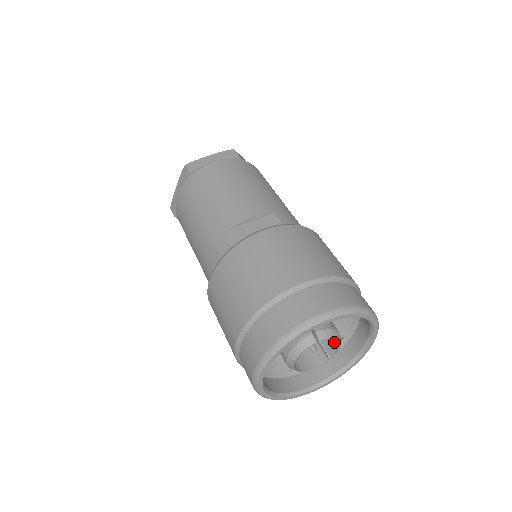
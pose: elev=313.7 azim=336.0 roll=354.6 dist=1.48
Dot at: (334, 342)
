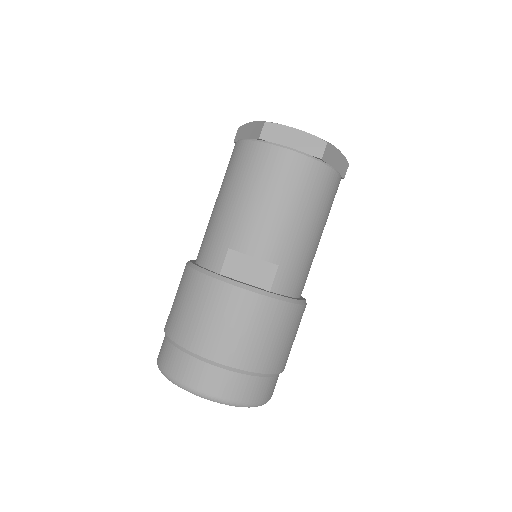
Dot at: occluded
